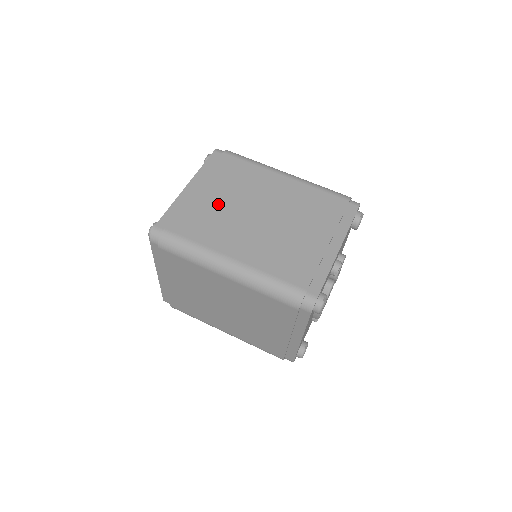
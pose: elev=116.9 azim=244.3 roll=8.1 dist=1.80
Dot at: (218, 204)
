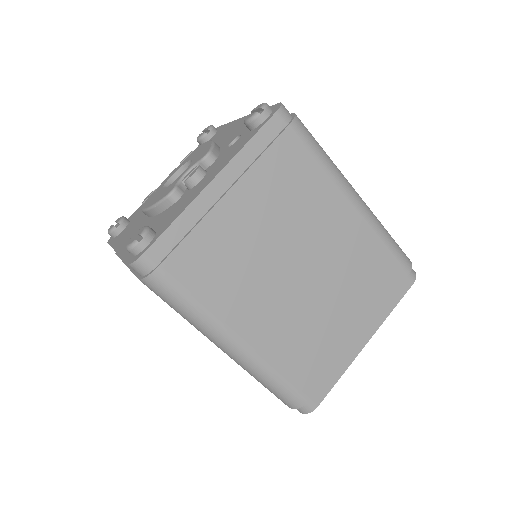
Dot at: (250, 237)
